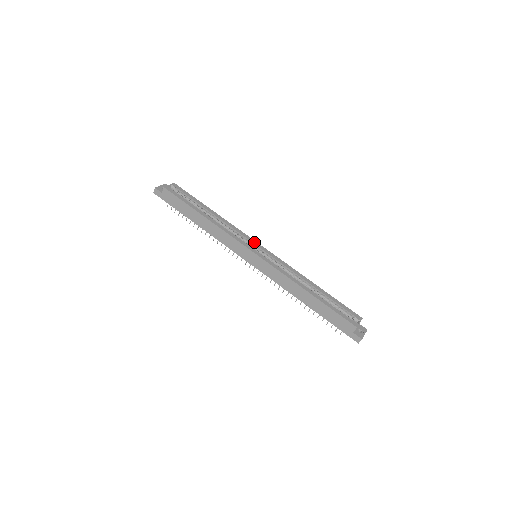
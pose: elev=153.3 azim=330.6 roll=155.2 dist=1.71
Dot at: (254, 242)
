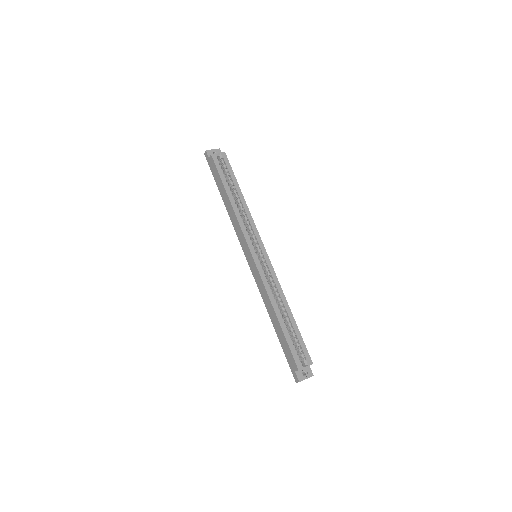
Dot at: (260, 243)
